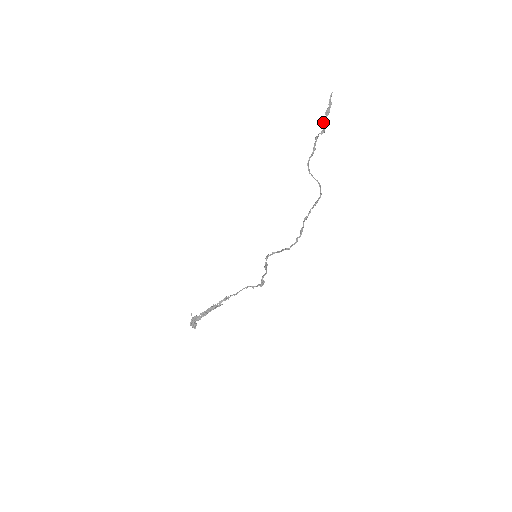
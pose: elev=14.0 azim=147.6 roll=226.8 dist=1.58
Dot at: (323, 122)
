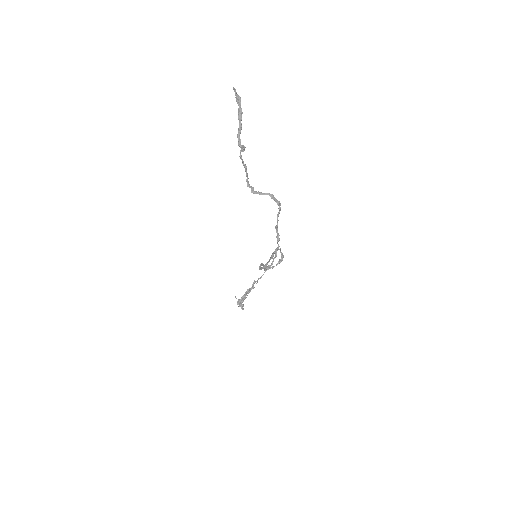
Dot at: occluded
